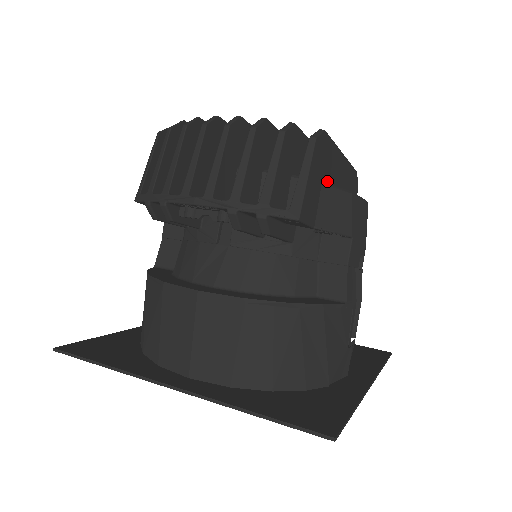
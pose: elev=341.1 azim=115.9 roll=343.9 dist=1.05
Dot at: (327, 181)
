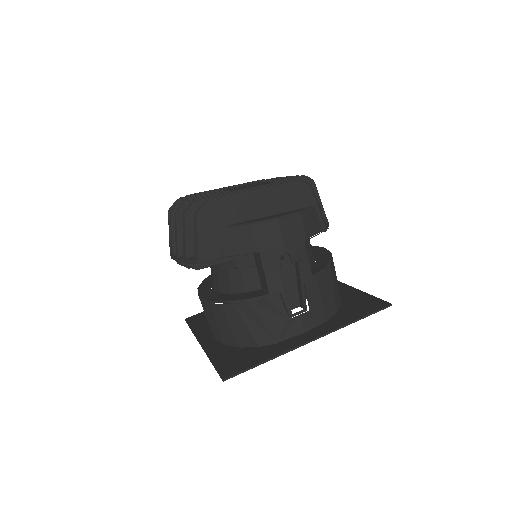
Dot at: (233, 222)
